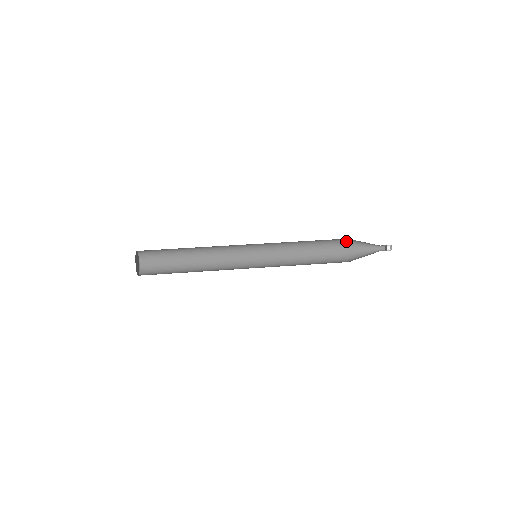
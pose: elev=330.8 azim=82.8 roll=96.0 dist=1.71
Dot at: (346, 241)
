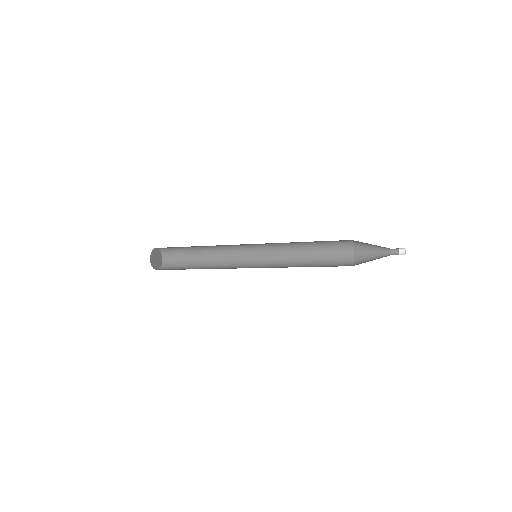
Dot at: (354, 243)
